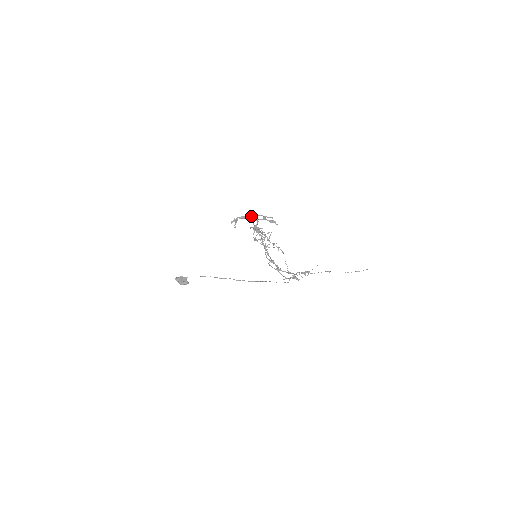
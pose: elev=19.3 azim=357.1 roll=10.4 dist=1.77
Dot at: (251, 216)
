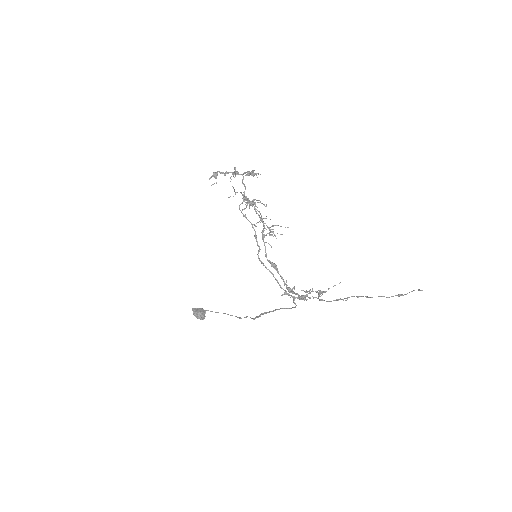
Dot at: occluded
